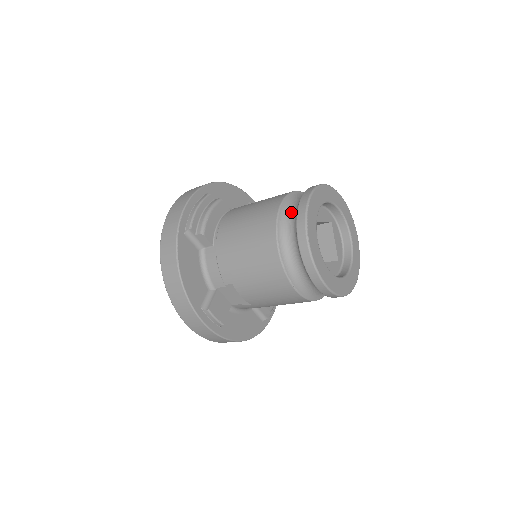
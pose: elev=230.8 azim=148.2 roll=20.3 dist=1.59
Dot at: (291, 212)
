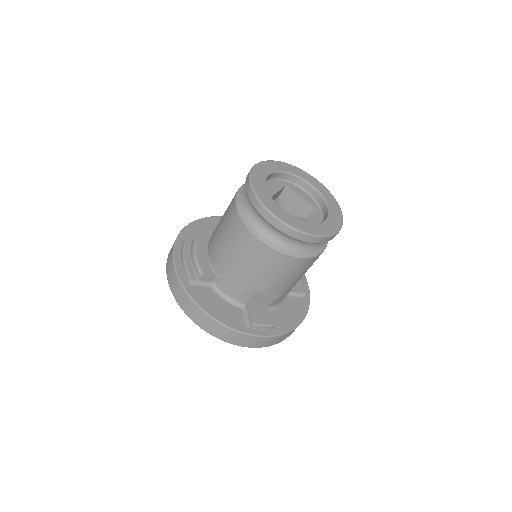
Dot at: (248, 205)
